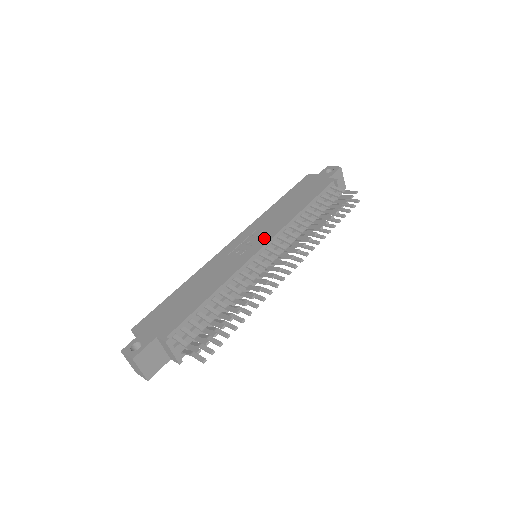
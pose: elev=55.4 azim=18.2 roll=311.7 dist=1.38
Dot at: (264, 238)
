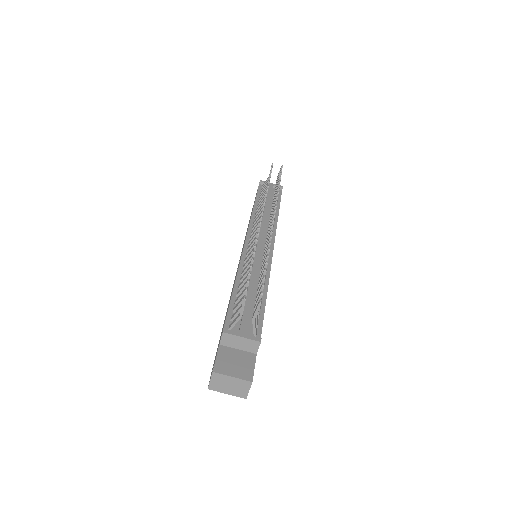
Dot at: occluded
